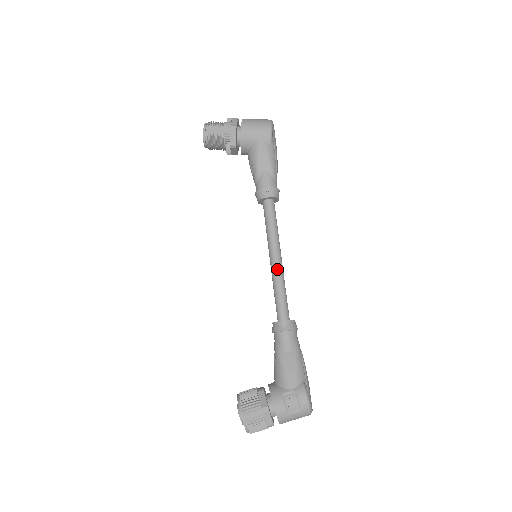
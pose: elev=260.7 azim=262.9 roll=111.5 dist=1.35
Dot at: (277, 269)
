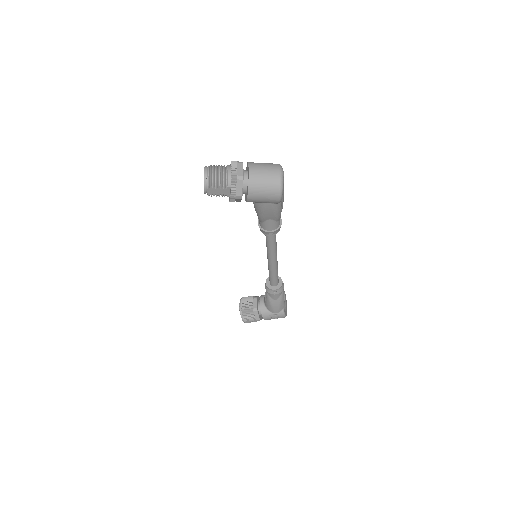
Dot at: (273, 267)
